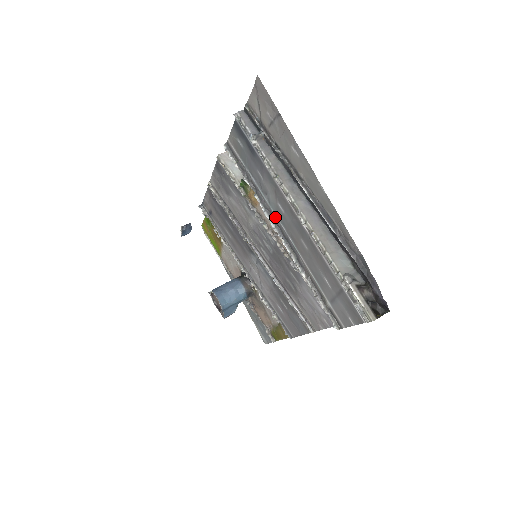
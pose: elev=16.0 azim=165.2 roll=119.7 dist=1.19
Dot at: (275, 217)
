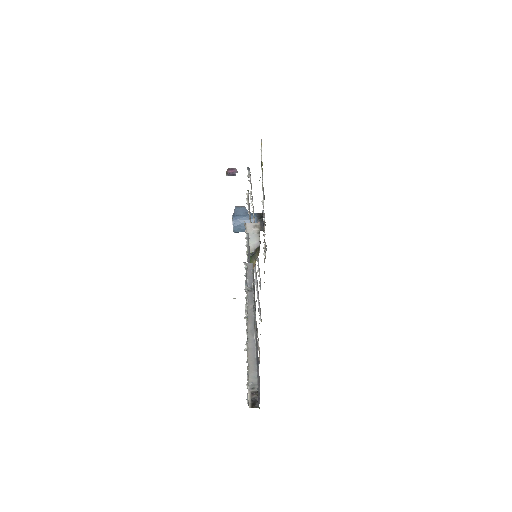
Dot at: occluded
